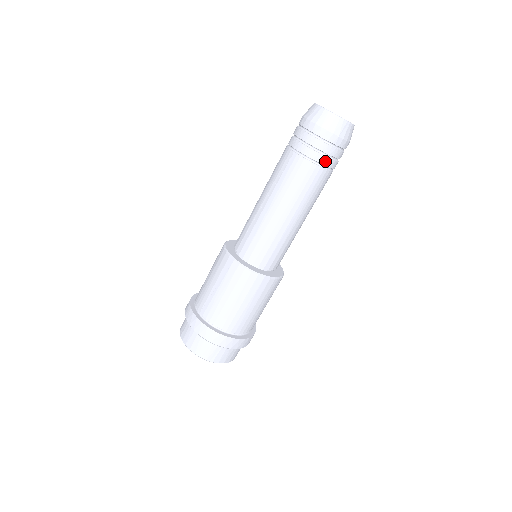
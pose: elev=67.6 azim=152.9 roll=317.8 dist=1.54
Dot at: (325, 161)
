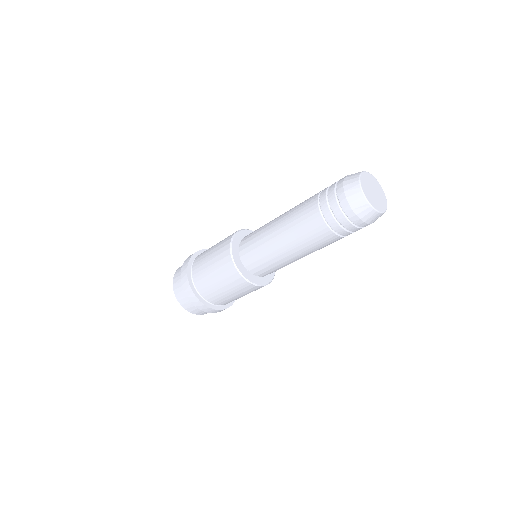
Dot at: (331, 221)
